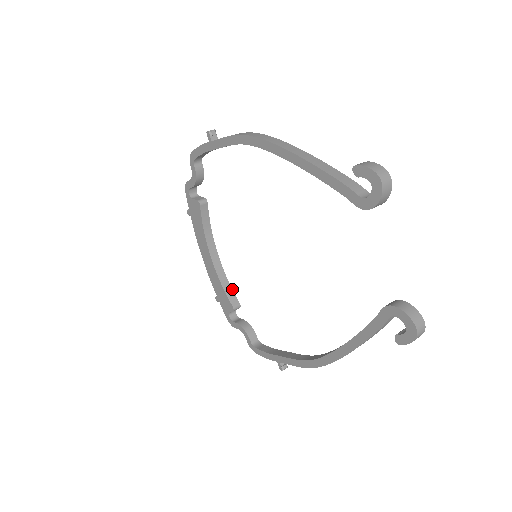
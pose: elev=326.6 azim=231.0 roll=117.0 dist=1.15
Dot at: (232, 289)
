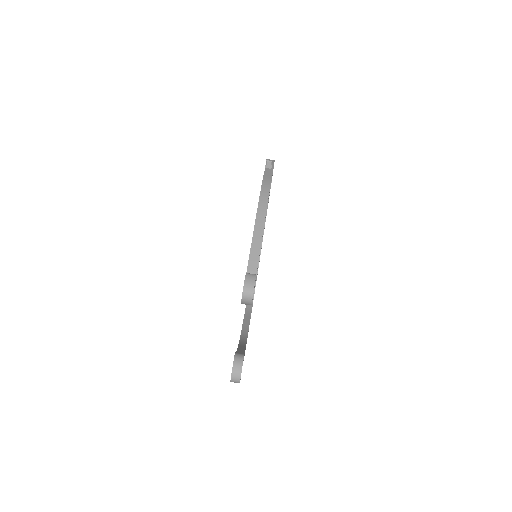
Dot at: occluded
